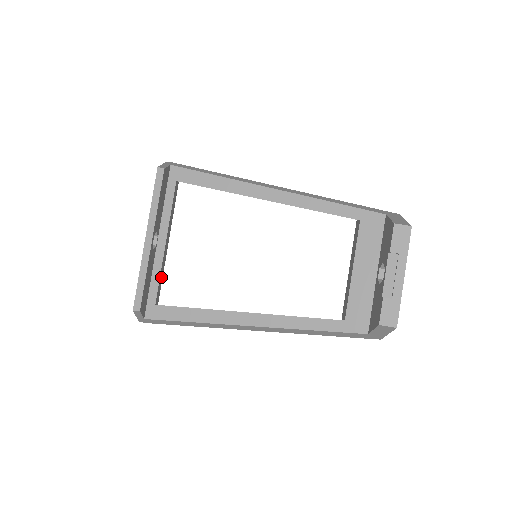
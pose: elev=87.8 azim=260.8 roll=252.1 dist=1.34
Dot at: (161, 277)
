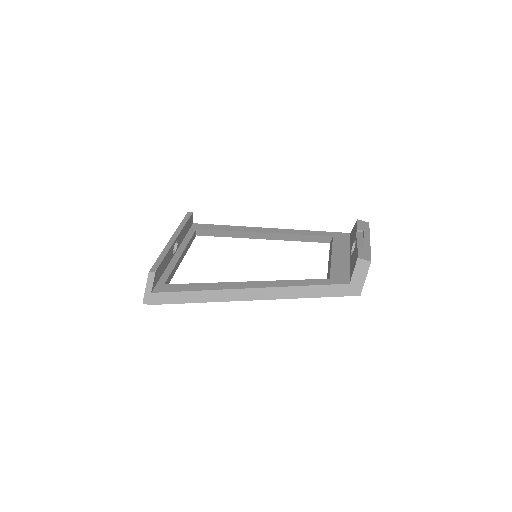
Dot at: (172, 275)
